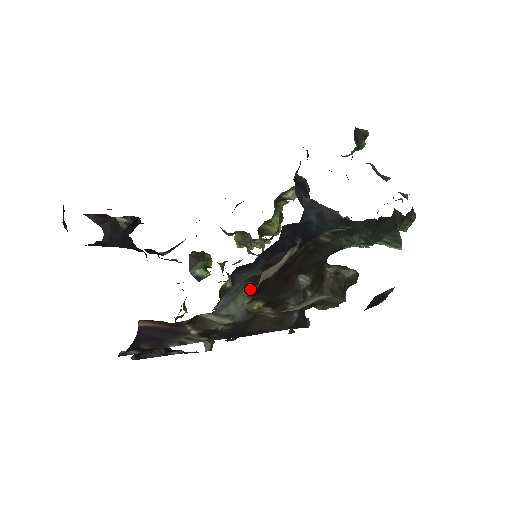
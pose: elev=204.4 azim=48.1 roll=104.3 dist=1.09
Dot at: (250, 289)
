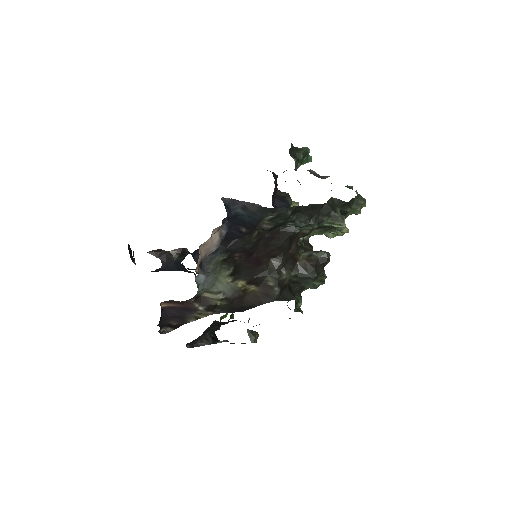
Dot at: (227, 270)
